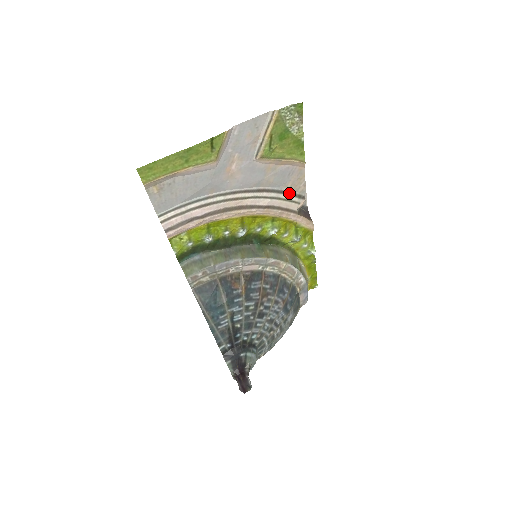
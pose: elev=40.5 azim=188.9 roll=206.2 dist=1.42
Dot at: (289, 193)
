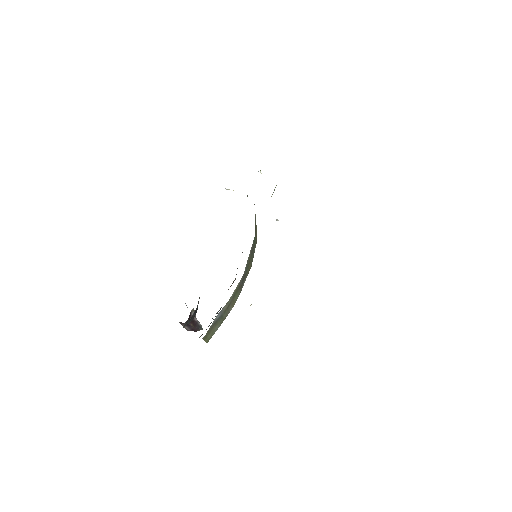
Dot at: occluded
